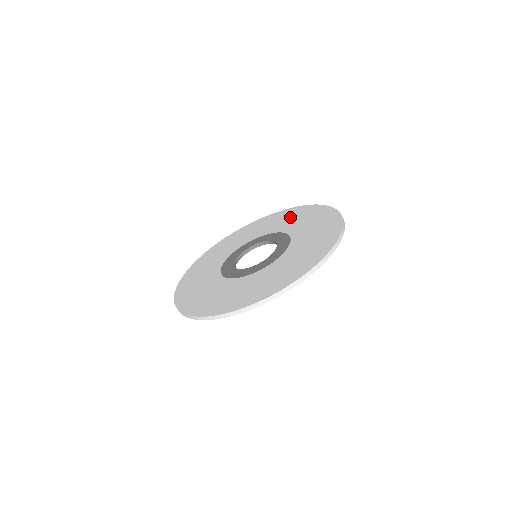
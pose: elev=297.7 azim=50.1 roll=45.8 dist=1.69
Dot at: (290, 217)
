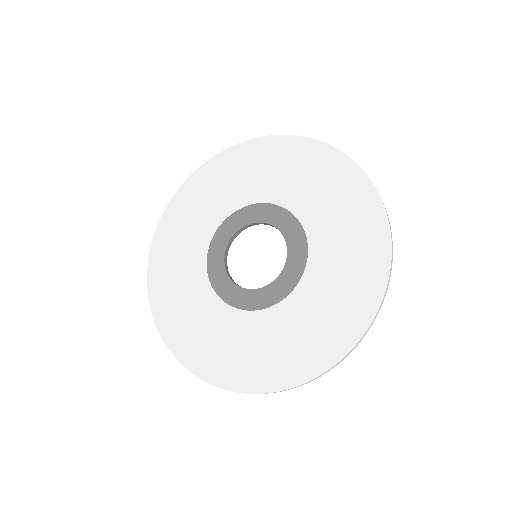
Dot at: (281, 165)
